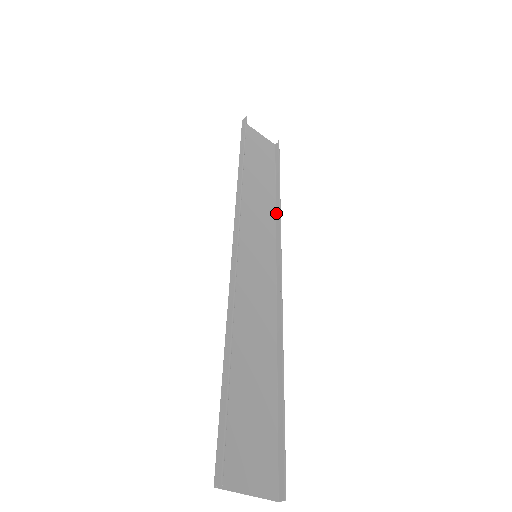
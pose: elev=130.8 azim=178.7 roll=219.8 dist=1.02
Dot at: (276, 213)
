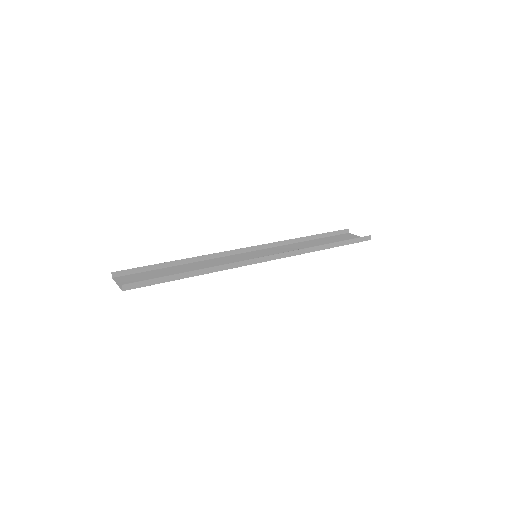
Dot at: (309, 252)
